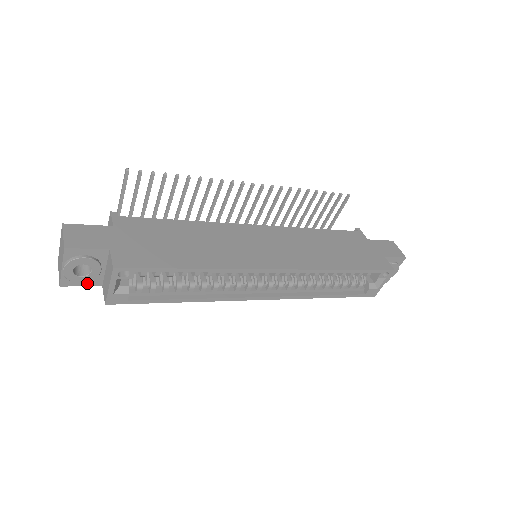
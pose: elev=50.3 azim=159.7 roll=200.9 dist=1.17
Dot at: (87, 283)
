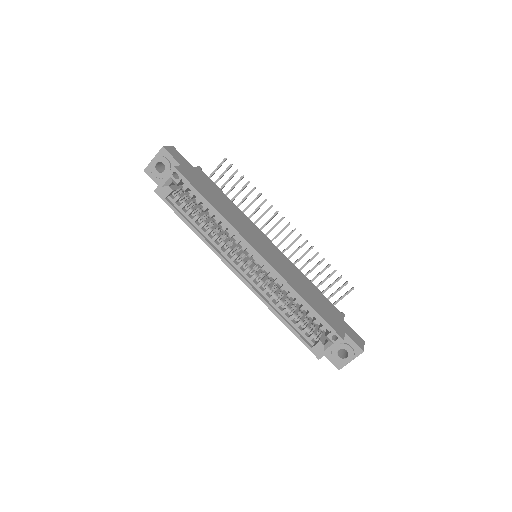
Dot at: (156, 180)
